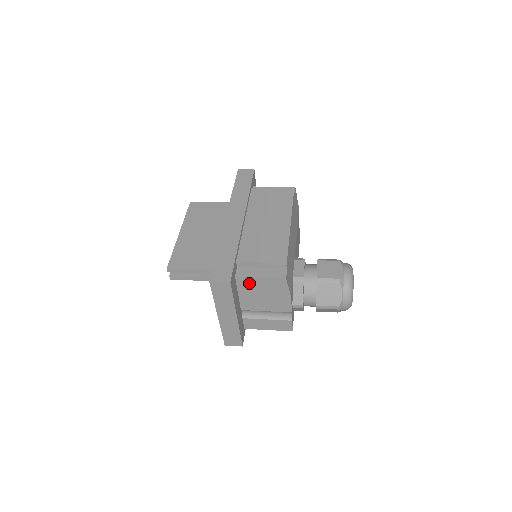
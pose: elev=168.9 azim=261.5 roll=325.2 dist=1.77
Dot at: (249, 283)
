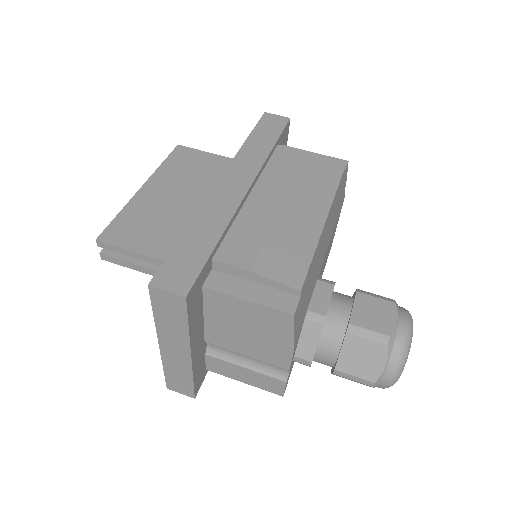
Dot at: (225, 304)
